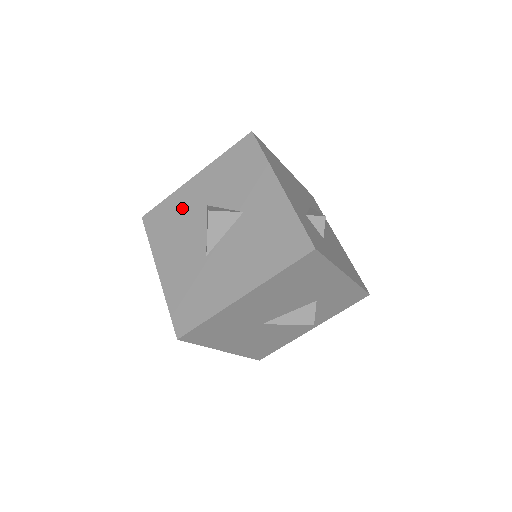
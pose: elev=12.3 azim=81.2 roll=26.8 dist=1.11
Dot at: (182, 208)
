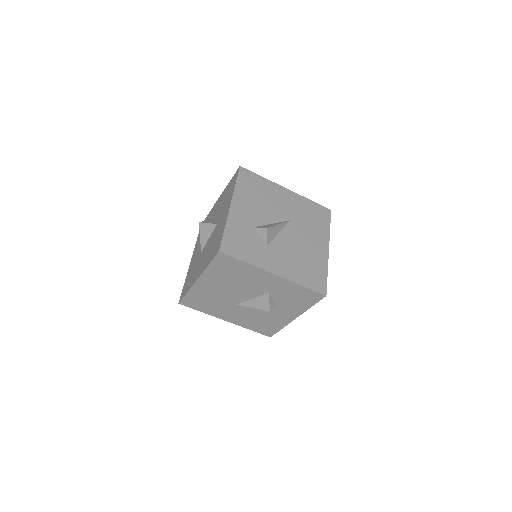
Dot at: occluded
